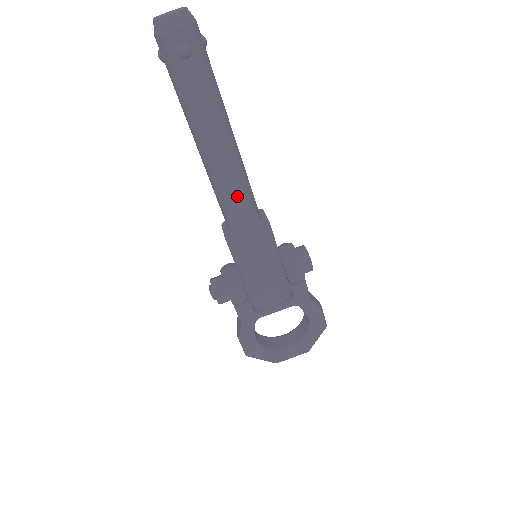
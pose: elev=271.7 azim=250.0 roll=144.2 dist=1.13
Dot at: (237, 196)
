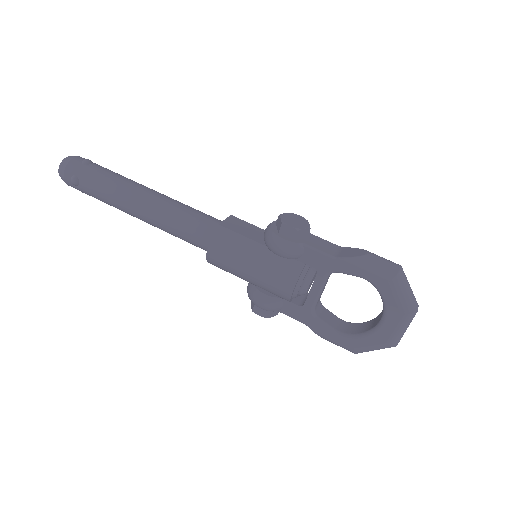
Dot at: (178, 228)
